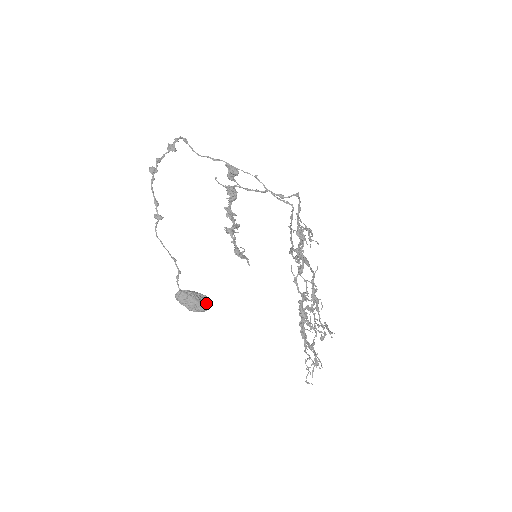
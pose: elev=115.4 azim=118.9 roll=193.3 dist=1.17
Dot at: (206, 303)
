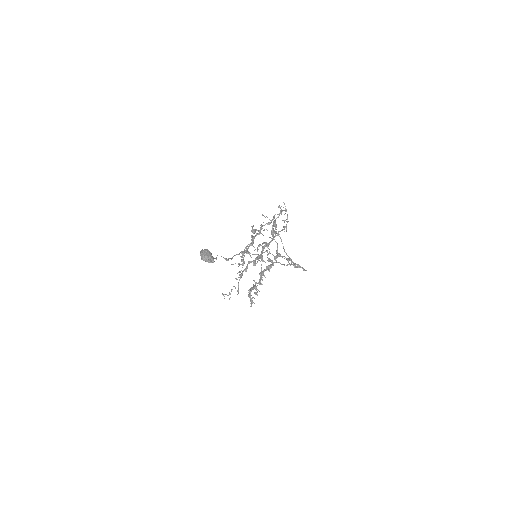
Dot at: occluded
